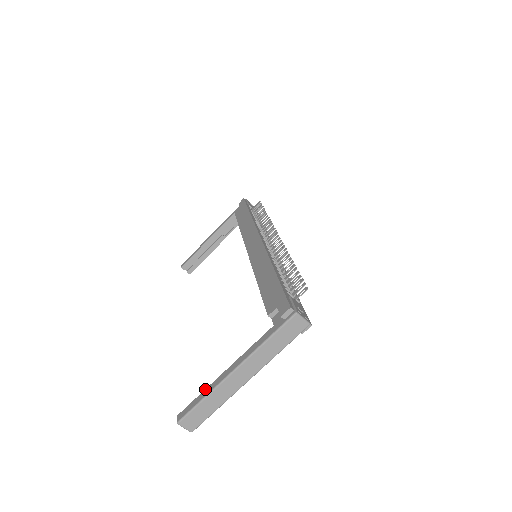
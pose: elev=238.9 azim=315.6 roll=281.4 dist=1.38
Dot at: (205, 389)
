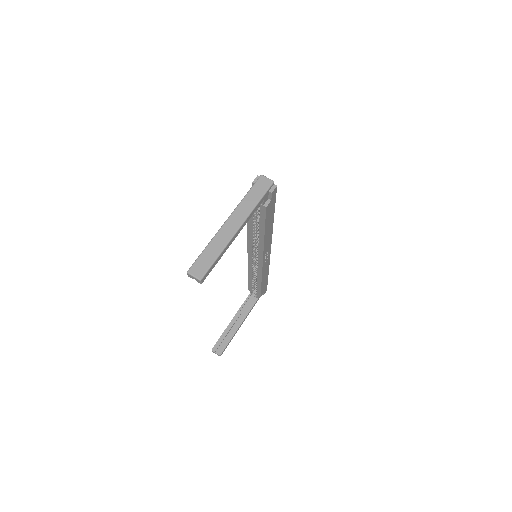
Dot at: occluded
